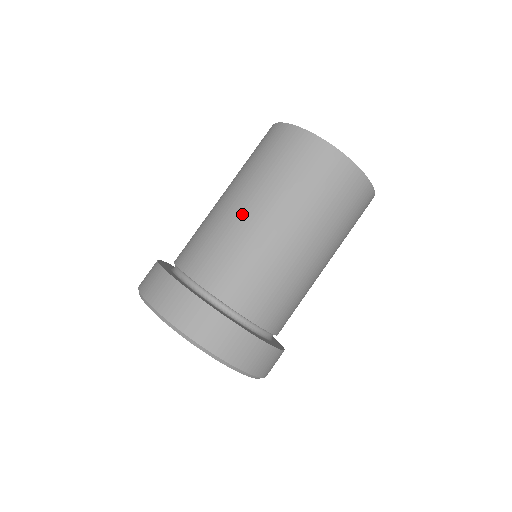
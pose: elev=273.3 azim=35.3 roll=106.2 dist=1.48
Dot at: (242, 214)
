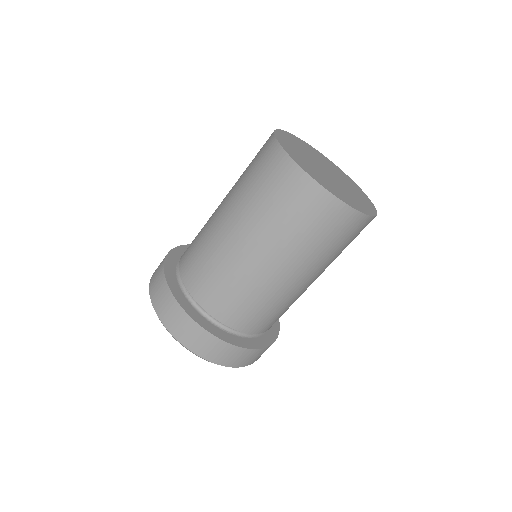
Dot at: (247, 258)
